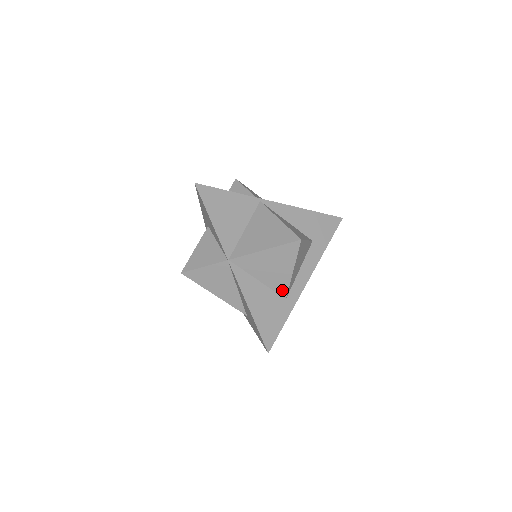
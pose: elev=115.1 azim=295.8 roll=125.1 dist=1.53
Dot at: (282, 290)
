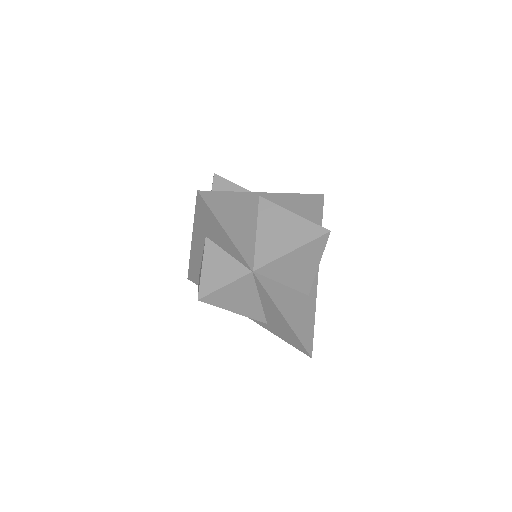
Dot at: (306, 287)
